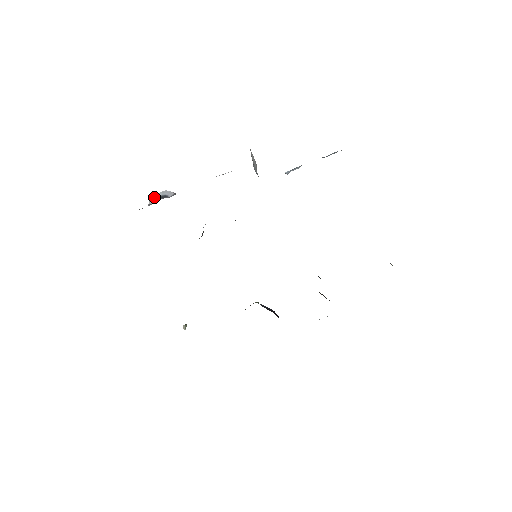
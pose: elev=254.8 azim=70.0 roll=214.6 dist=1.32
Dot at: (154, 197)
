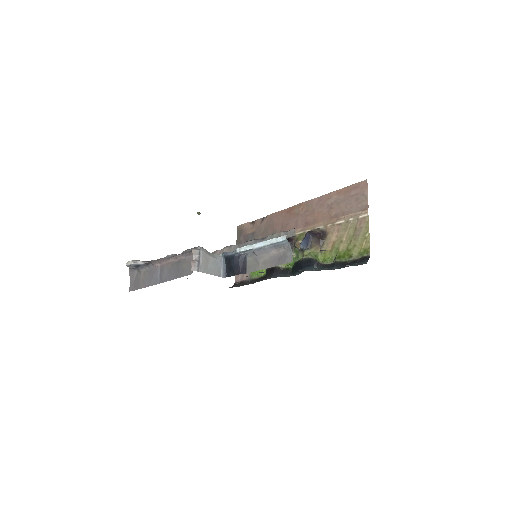
Dot at: (129, 267)
